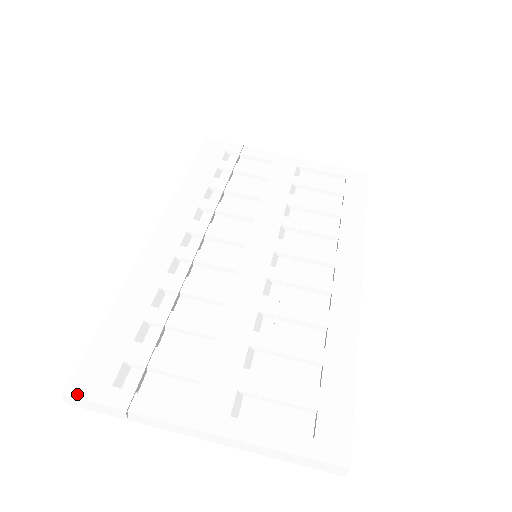
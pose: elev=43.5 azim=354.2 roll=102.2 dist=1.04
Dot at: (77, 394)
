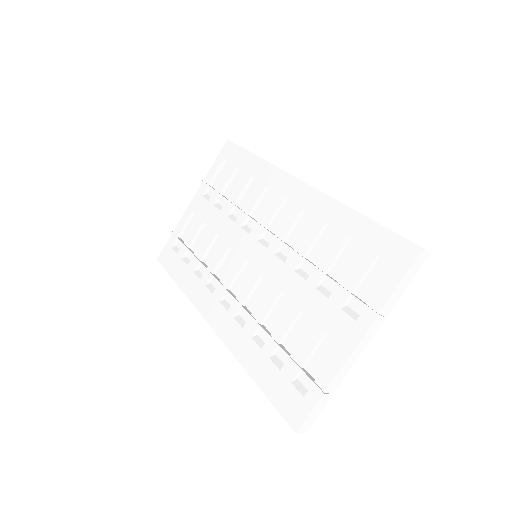
Dot at: (300, 423)
